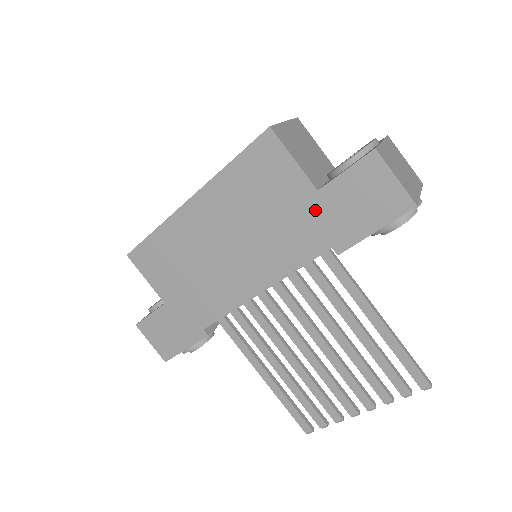
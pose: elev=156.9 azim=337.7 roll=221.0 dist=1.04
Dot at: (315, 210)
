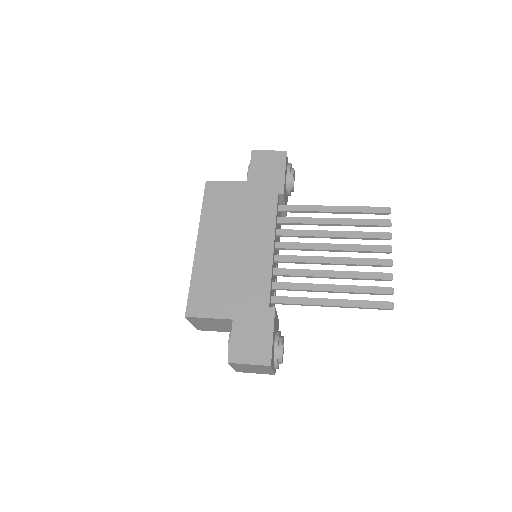
Dot at: (255, 189)
